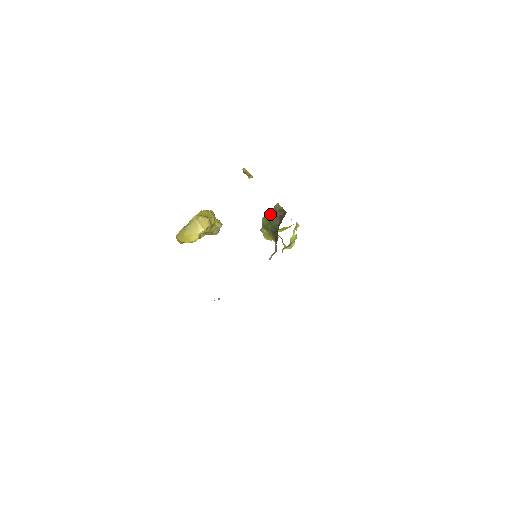
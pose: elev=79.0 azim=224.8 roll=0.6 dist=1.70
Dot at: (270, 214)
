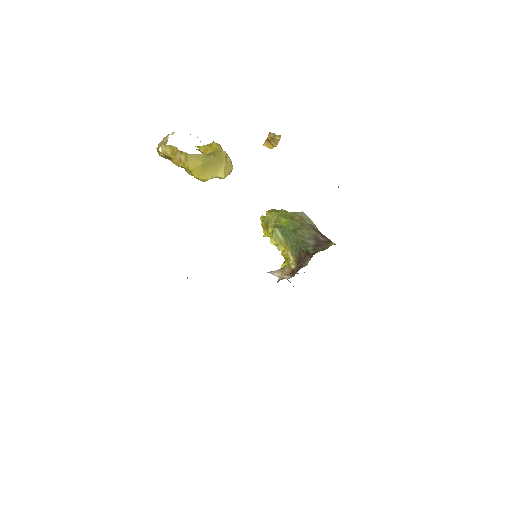
Dot at: (296, 220)
